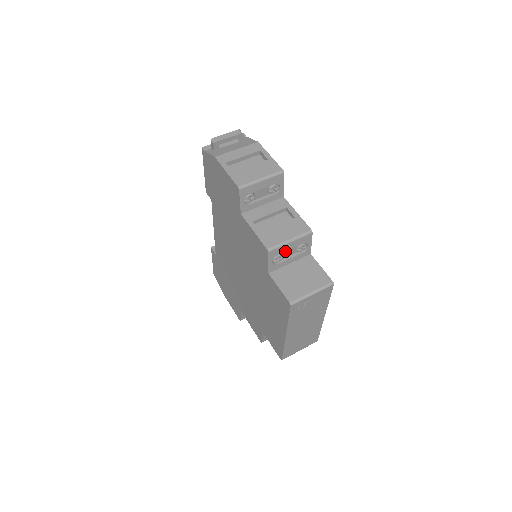
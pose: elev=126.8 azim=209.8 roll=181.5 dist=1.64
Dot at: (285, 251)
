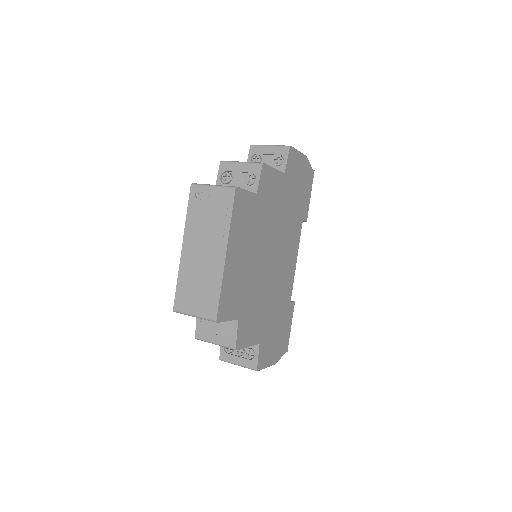
Dot at: (236, 175)
